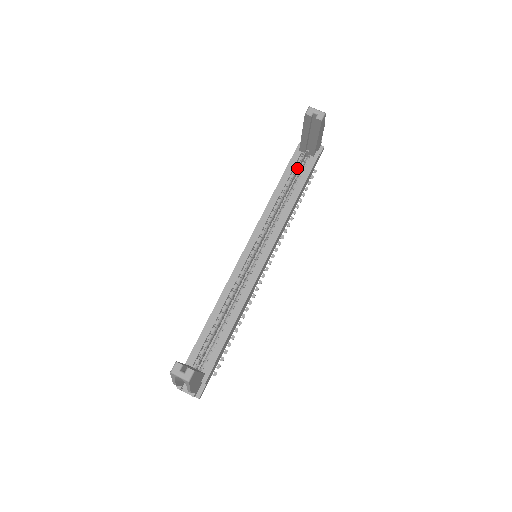
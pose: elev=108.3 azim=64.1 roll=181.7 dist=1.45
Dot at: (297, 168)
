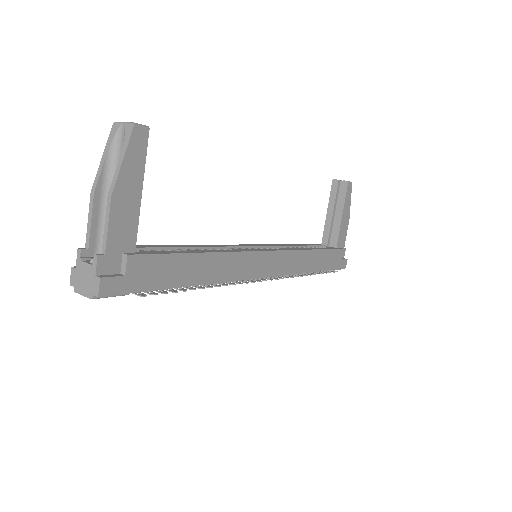
Dot at: occluded
